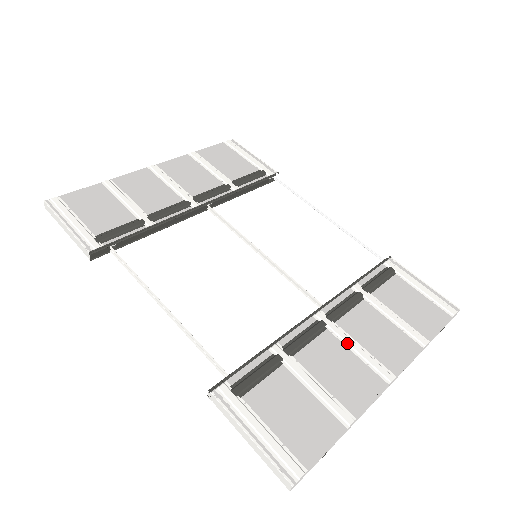
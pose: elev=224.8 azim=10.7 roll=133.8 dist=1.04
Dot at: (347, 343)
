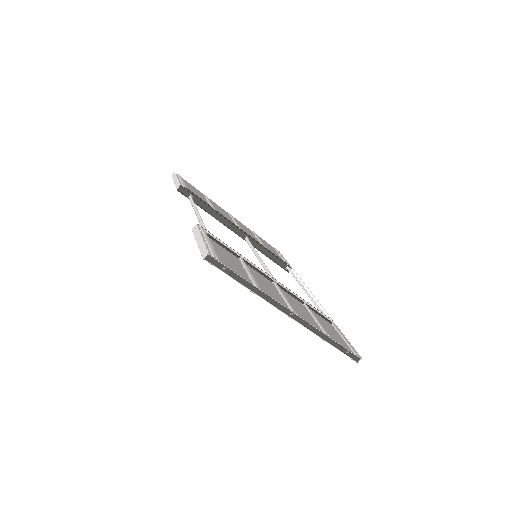
Dot at: (279, 291)
